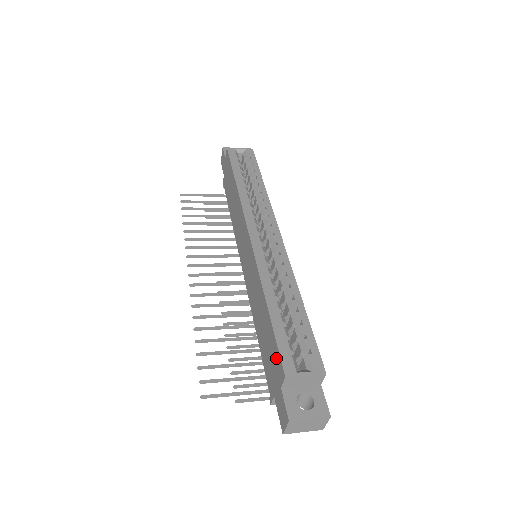
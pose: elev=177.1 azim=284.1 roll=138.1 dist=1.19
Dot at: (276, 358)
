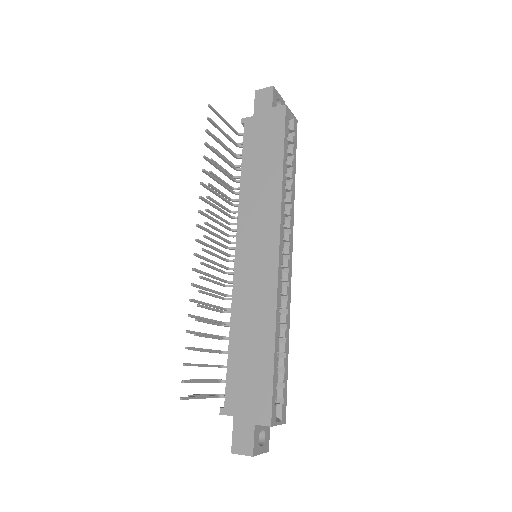
Dot at: (263, 399)
